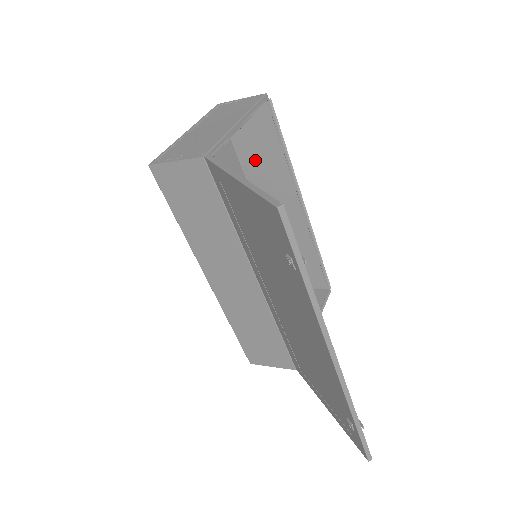
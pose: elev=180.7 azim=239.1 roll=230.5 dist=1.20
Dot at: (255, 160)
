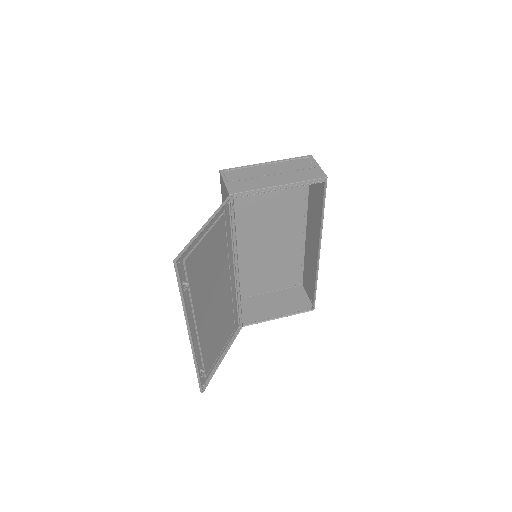
Dot at: (313, 203)
